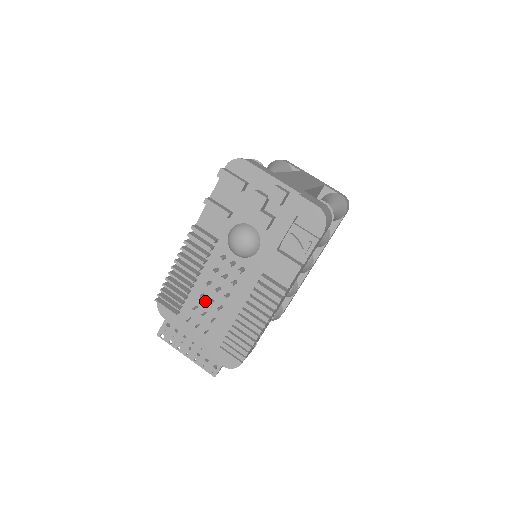
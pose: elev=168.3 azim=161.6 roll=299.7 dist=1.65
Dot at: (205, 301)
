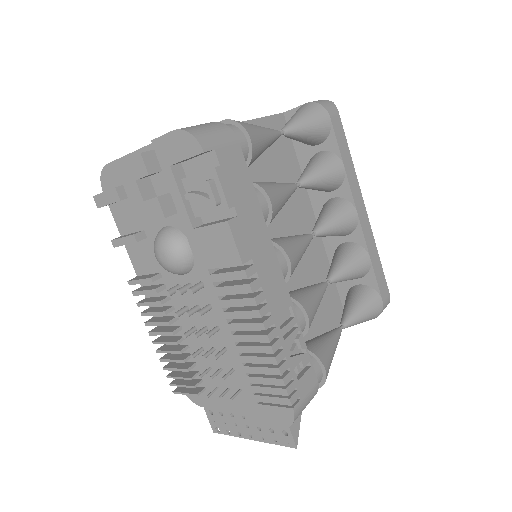
Dot at: (210, 355)
